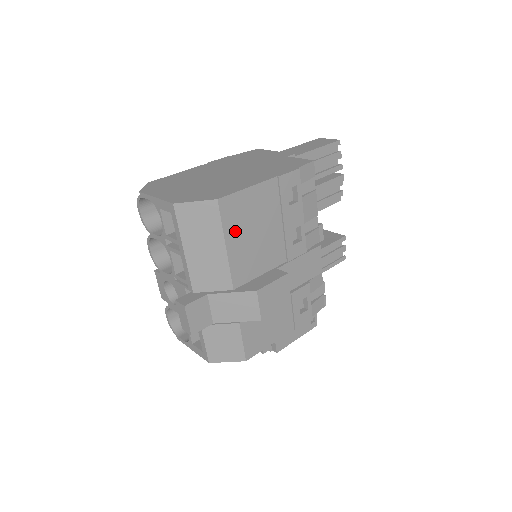
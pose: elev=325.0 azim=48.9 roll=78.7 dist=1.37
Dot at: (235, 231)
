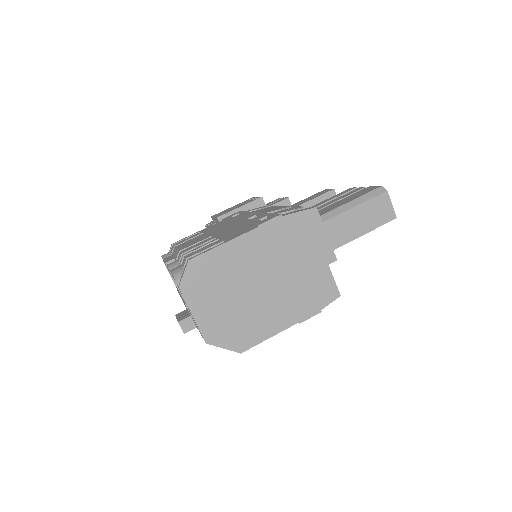
Dot at: occluded
